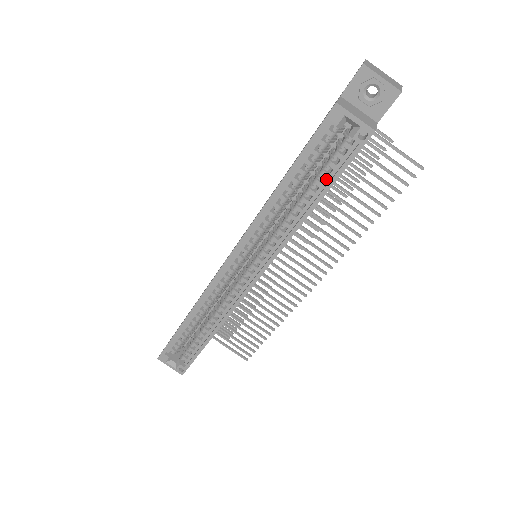
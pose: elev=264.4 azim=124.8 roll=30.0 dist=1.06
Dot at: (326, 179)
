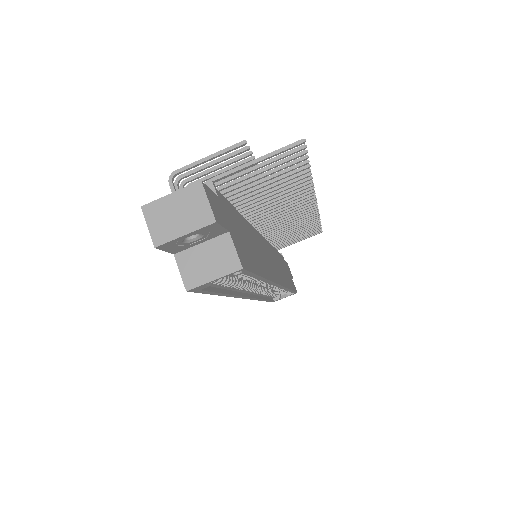
Dot at: occluded
